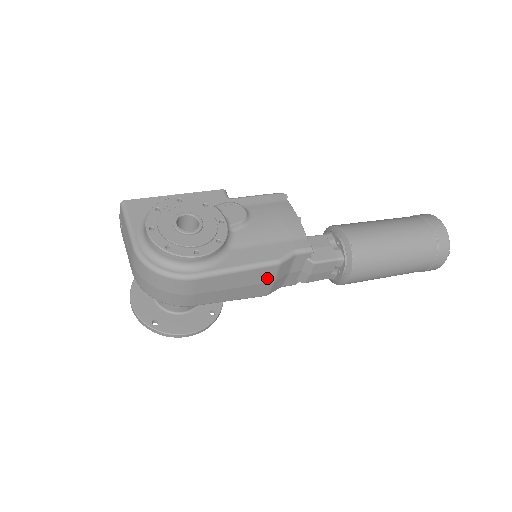
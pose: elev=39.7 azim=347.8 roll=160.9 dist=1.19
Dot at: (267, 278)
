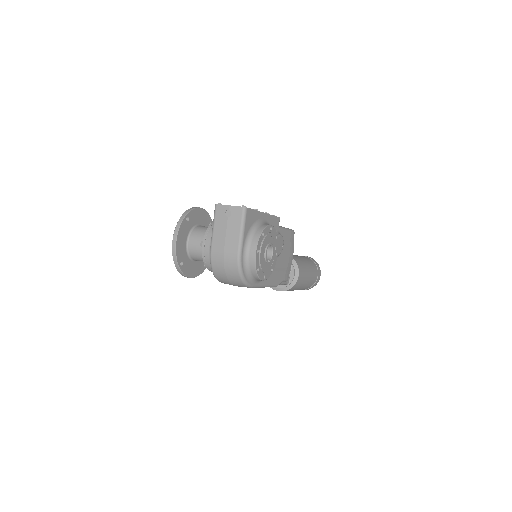
Dot at: occluded
